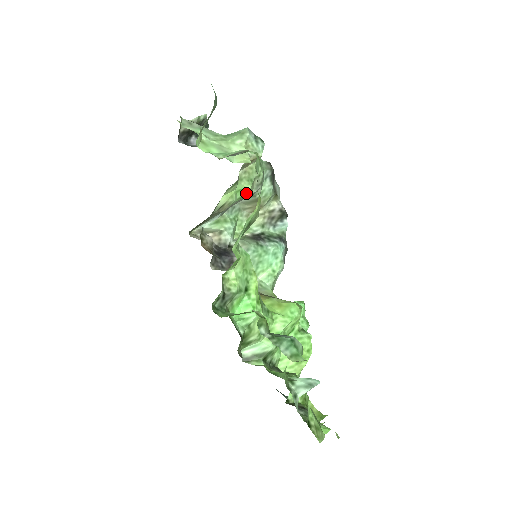
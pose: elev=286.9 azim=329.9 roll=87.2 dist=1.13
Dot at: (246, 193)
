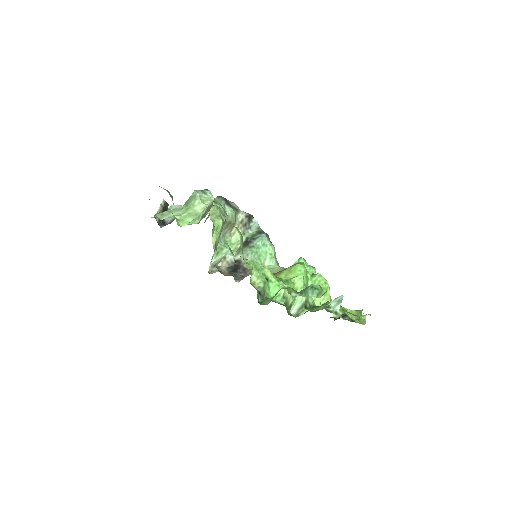
Dot at: (222, 225)
